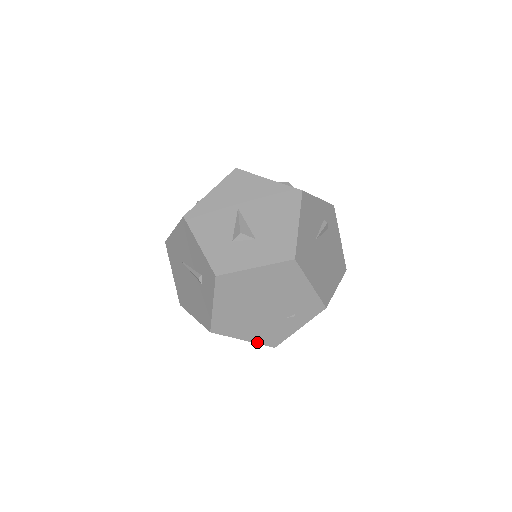
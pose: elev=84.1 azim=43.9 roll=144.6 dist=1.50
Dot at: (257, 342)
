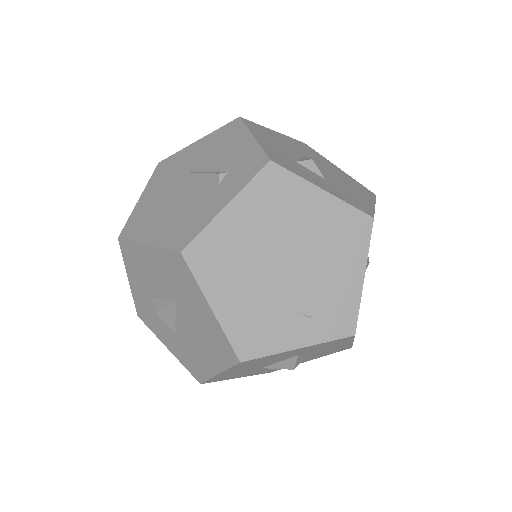
Dot at: (226, 329)
